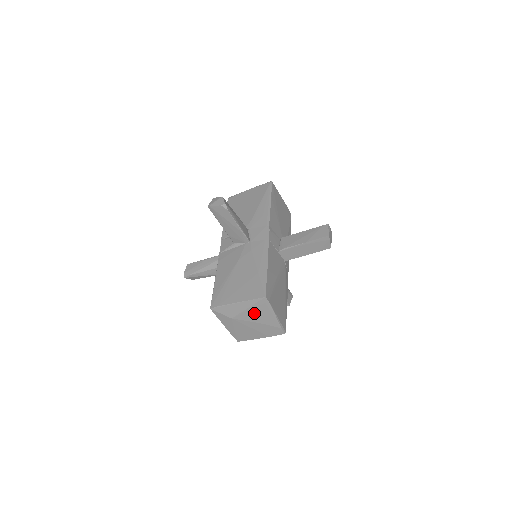
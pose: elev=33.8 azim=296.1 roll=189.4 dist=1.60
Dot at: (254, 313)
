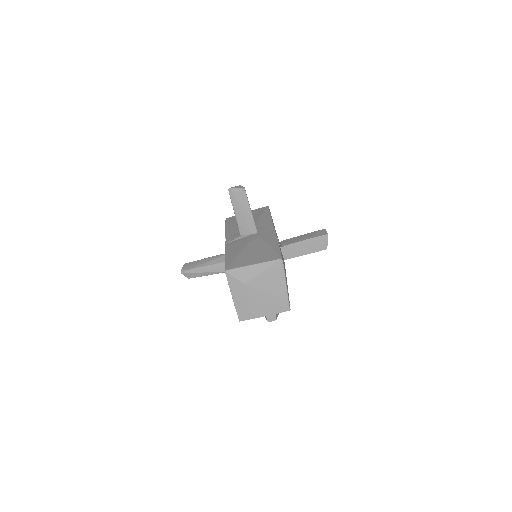
Dot at: (267, 279)
